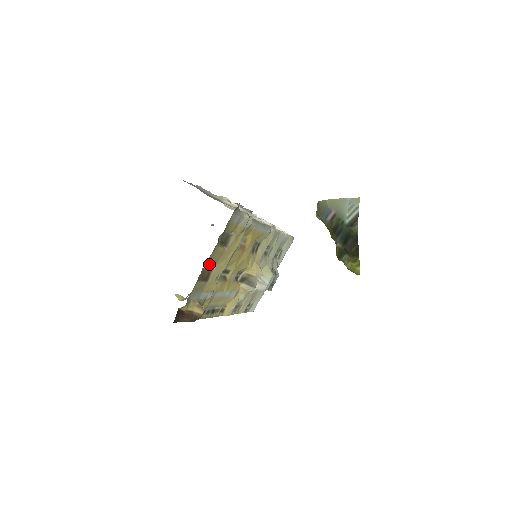
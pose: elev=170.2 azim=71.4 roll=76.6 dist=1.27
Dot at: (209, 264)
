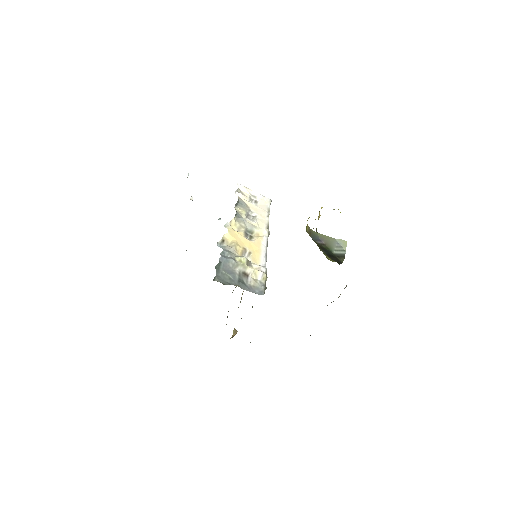
Dot at: occluded
